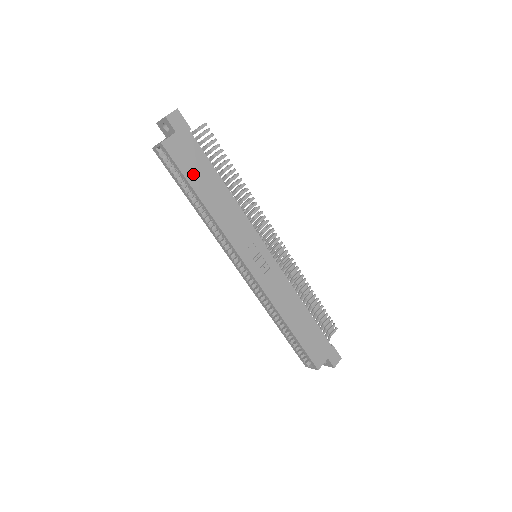
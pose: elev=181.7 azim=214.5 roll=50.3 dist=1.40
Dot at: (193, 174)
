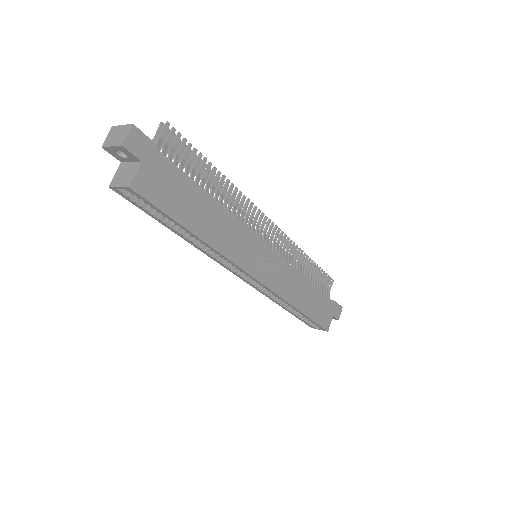
Dot at: (177, 207)
